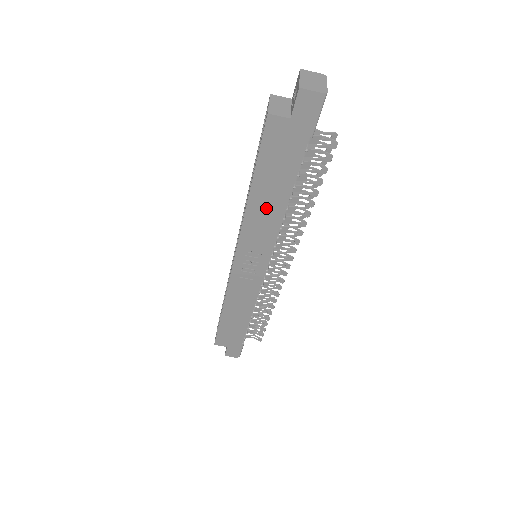
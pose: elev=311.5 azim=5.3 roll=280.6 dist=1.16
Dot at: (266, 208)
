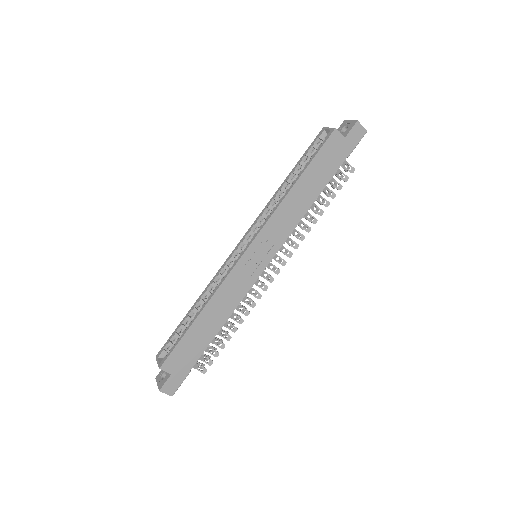
Dot at: (298, 201)
